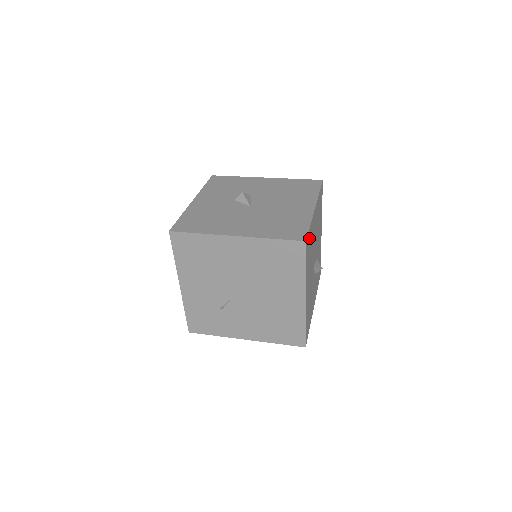
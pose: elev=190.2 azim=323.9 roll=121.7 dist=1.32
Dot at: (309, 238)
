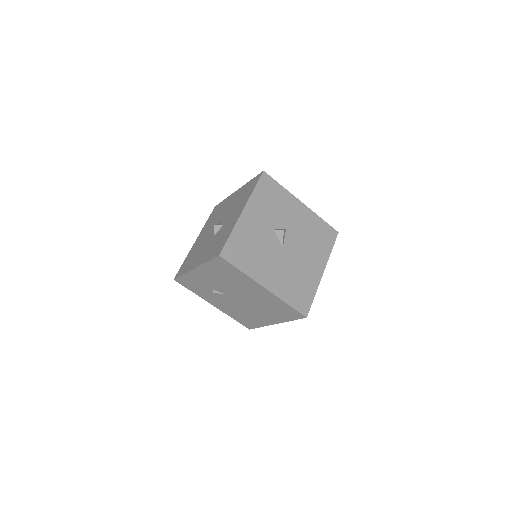
Dot at: occluded
